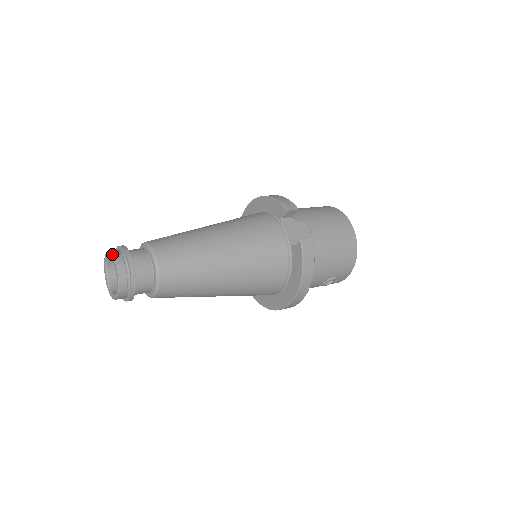
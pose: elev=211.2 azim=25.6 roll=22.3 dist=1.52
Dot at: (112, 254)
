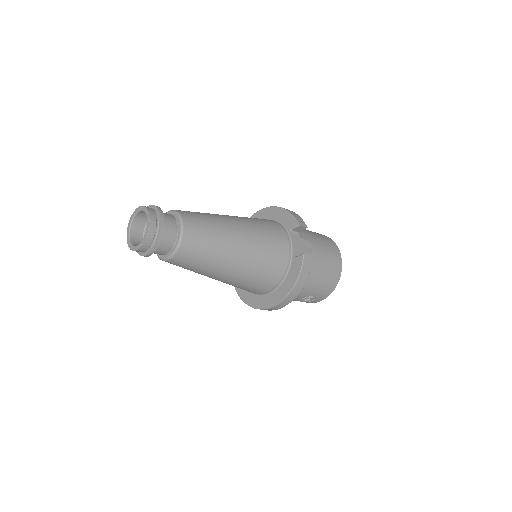
Dot at: (147, 209)
